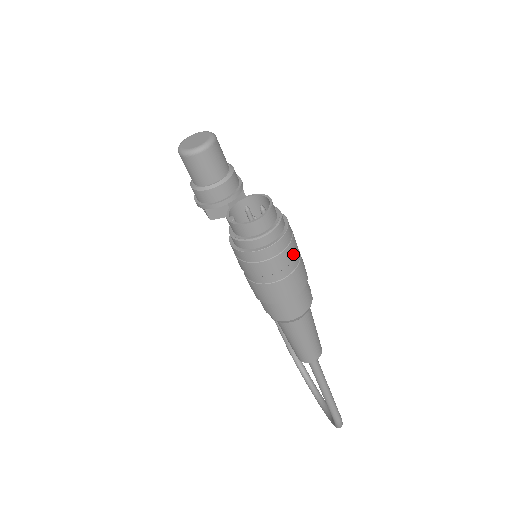
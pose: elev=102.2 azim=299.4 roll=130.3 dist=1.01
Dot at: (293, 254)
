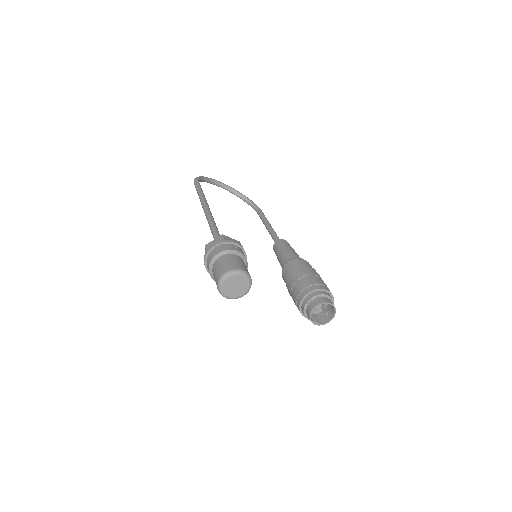
Dot at: occluded
